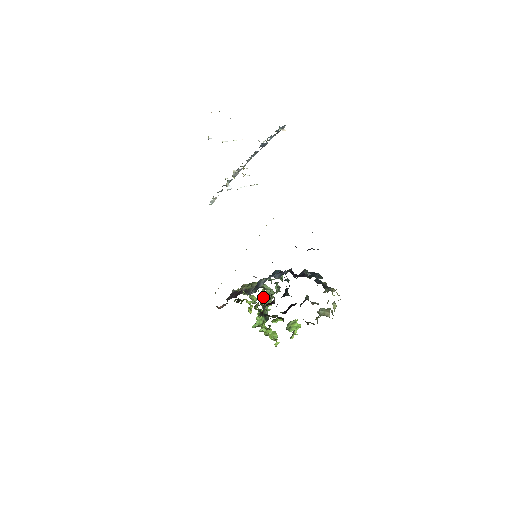
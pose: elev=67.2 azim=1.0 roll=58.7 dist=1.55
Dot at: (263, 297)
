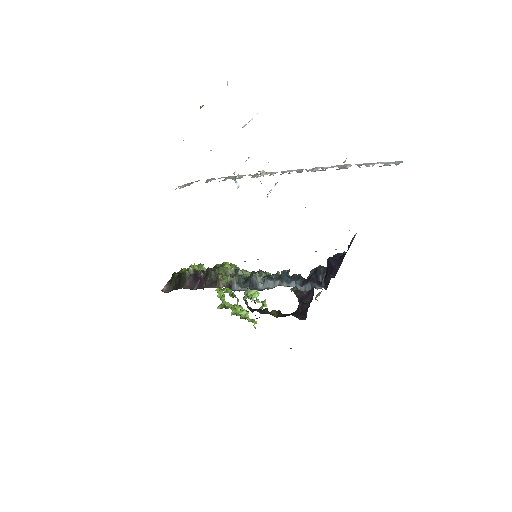
Dot at: occluded
